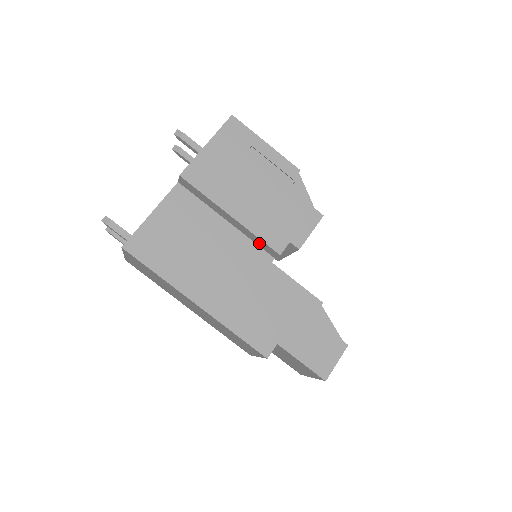
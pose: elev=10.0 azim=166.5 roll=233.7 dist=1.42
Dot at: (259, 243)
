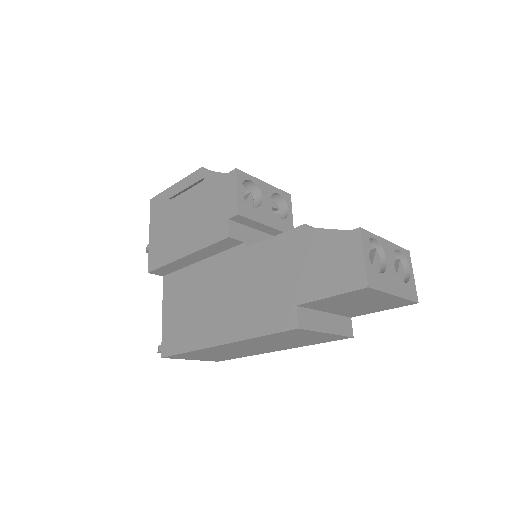
Dot at: (221, 248)
